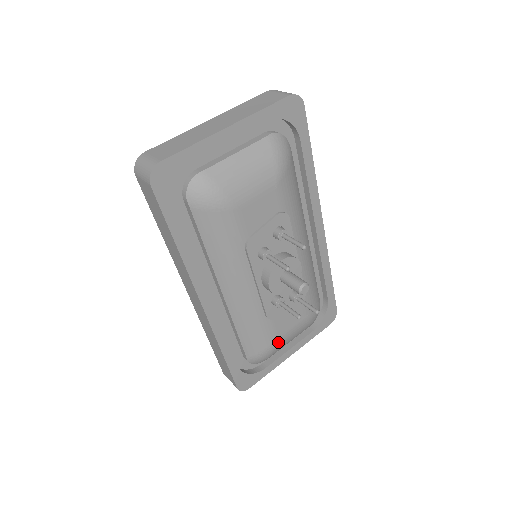
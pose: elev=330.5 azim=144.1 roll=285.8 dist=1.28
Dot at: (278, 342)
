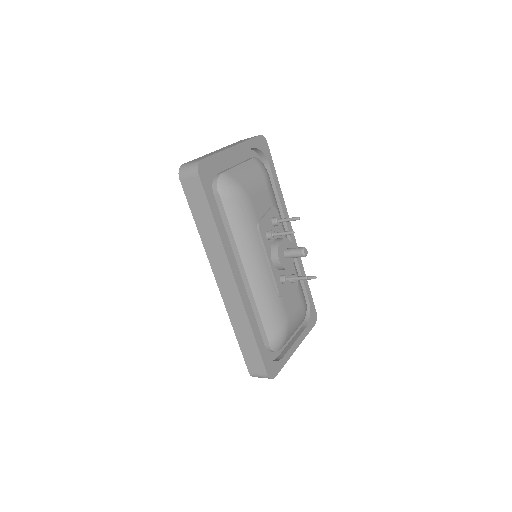
Dot at: (289, 323)
